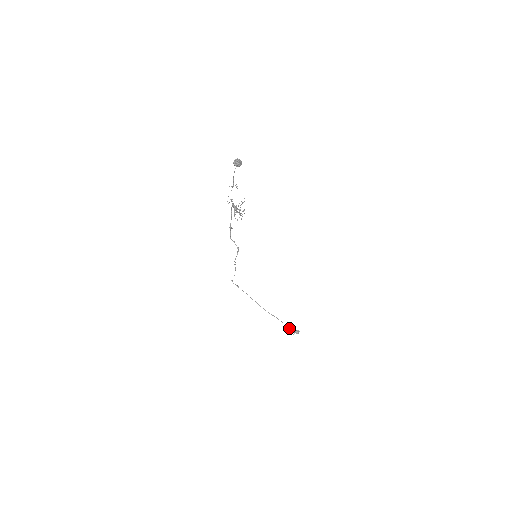
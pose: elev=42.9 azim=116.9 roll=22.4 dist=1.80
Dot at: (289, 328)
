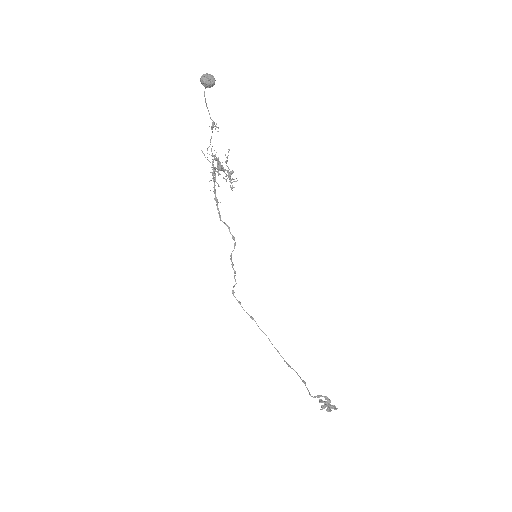
Dot at: (314, 396)
